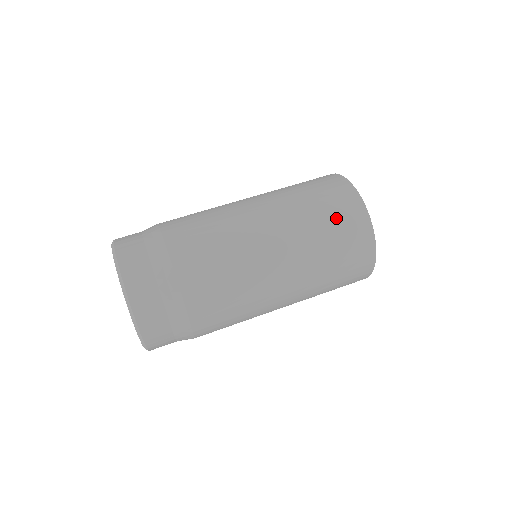
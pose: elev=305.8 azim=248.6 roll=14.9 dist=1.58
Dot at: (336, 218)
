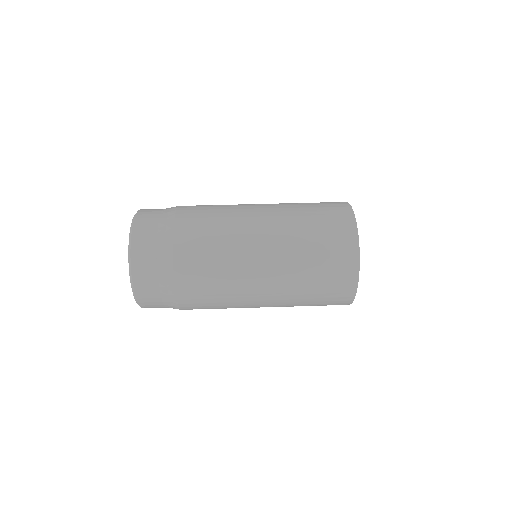
Dot at: (328, 266)
